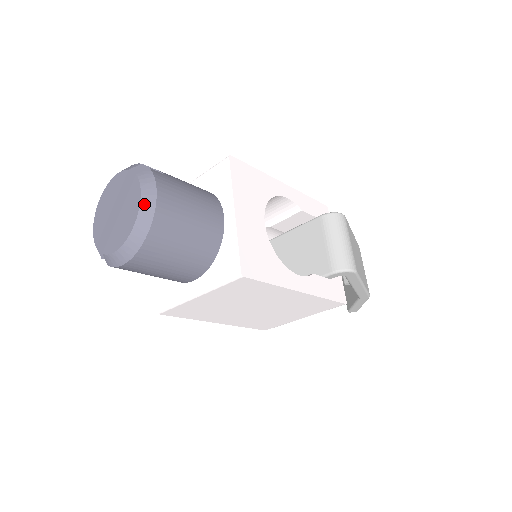
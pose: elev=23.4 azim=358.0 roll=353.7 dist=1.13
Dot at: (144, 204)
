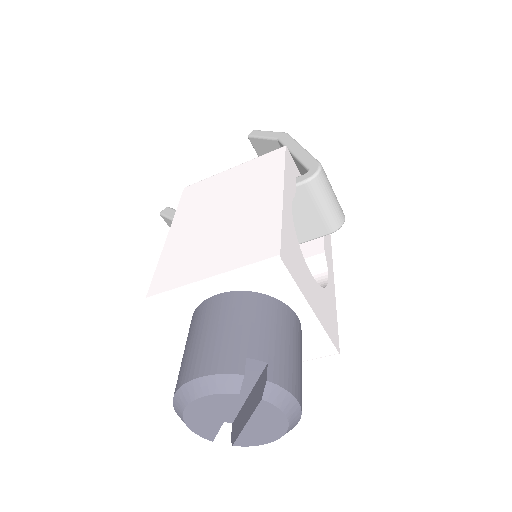
Dot at: (291, 417)
